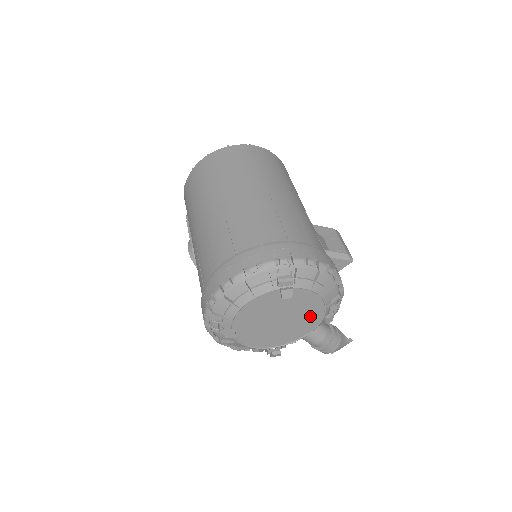
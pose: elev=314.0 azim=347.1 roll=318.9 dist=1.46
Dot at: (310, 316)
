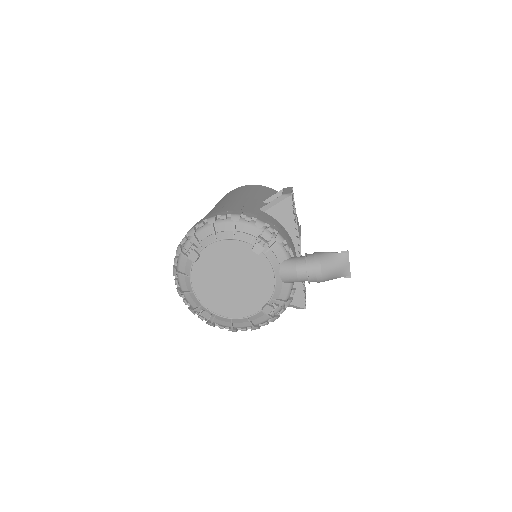
Dot at: (251, 259)
